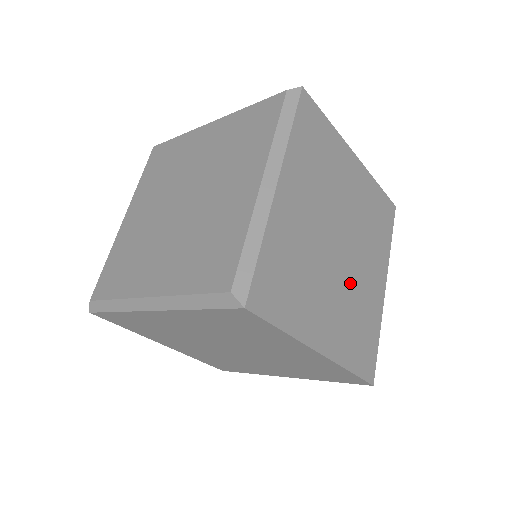
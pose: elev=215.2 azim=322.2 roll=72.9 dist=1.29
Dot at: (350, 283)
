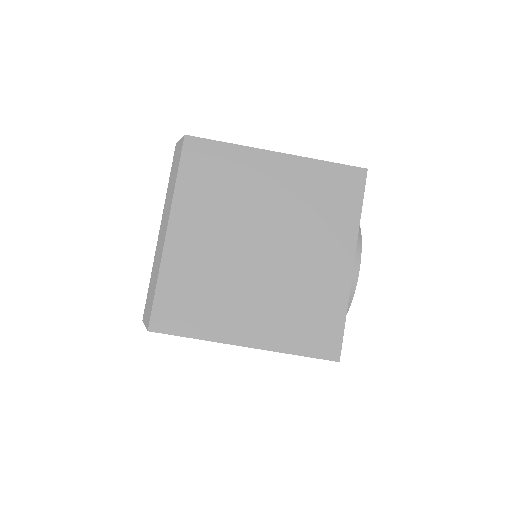
Dot at: (284, 277)
